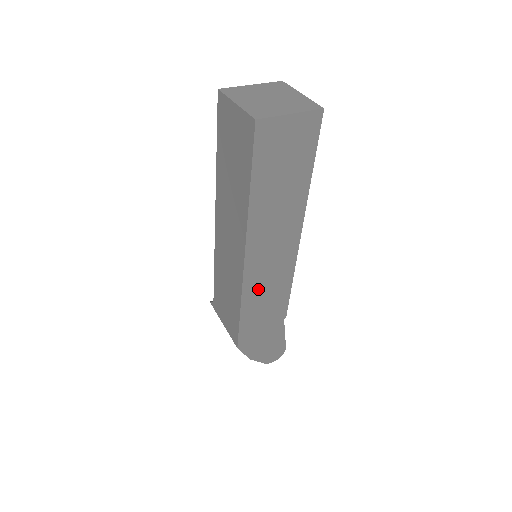
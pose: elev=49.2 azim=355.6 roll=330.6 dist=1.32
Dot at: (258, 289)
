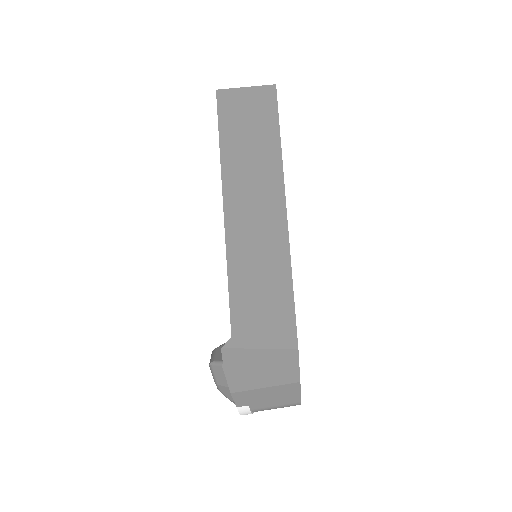
Dot at: occluded
